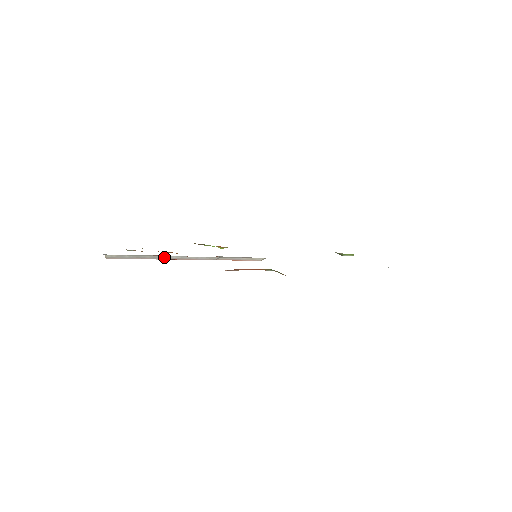
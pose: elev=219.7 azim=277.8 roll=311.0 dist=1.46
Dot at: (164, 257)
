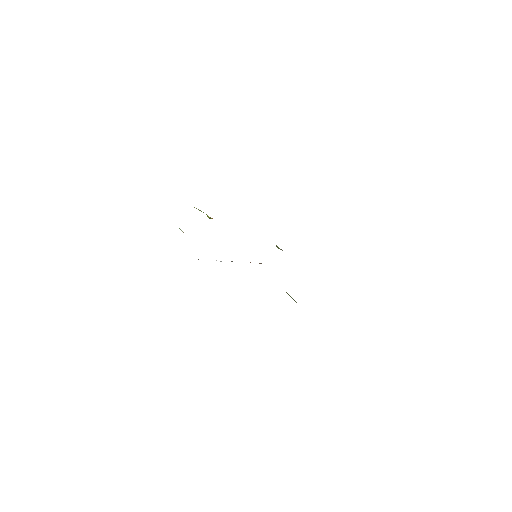
Dot at: occluded
